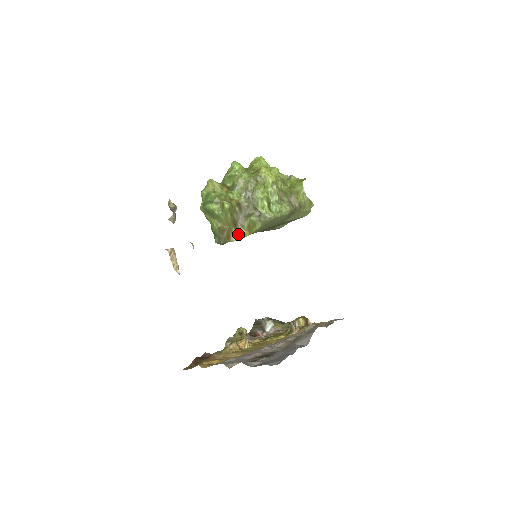
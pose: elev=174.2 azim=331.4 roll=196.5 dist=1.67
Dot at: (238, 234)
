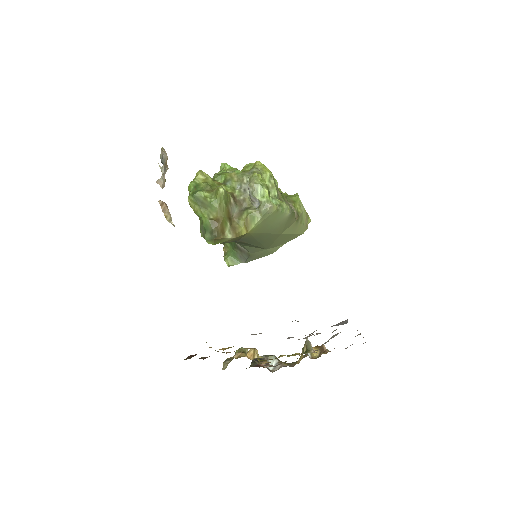
Dot at: (233, 230)
